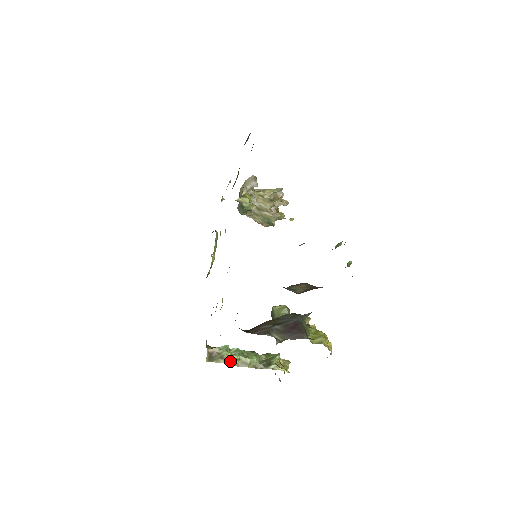
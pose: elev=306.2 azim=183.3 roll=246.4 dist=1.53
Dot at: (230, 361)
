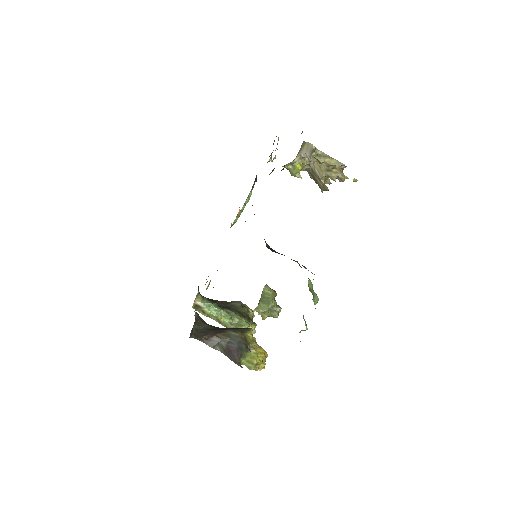
Dot at: (208, 315)
